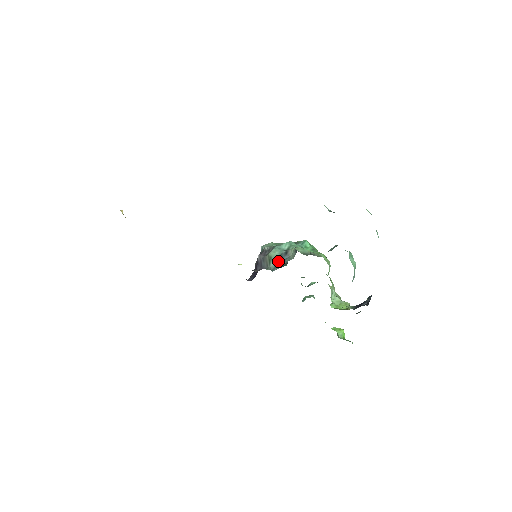
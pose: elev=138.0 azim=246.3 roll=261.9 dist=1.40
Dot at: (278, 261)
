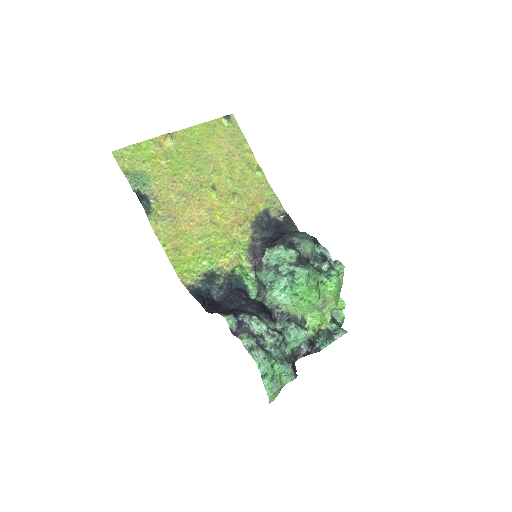
Dot at: (260, 283)
